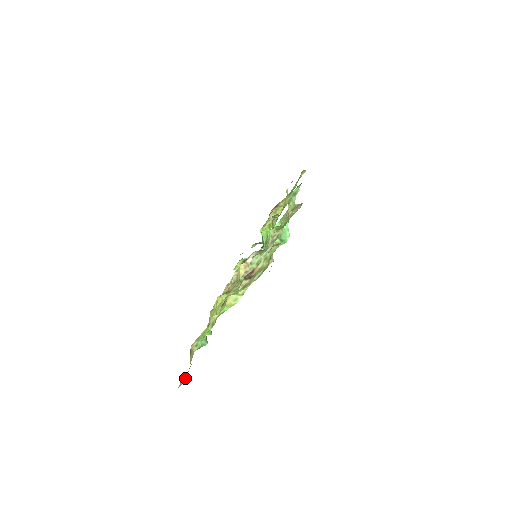
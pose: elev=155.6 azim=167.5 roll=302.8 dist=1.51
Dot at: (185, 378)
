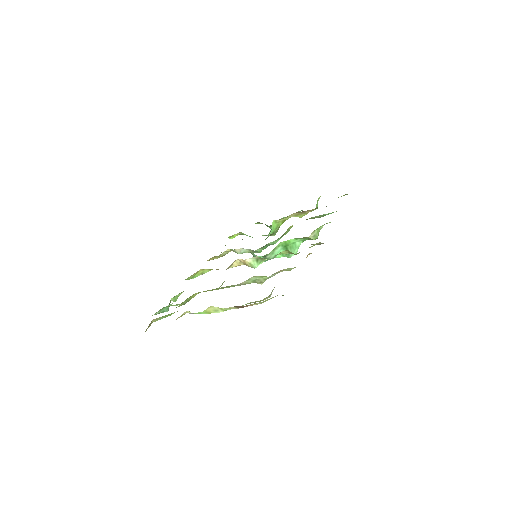
Dot at: occluded
